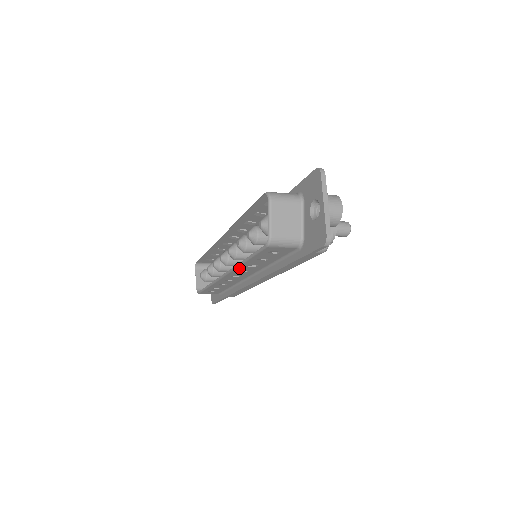
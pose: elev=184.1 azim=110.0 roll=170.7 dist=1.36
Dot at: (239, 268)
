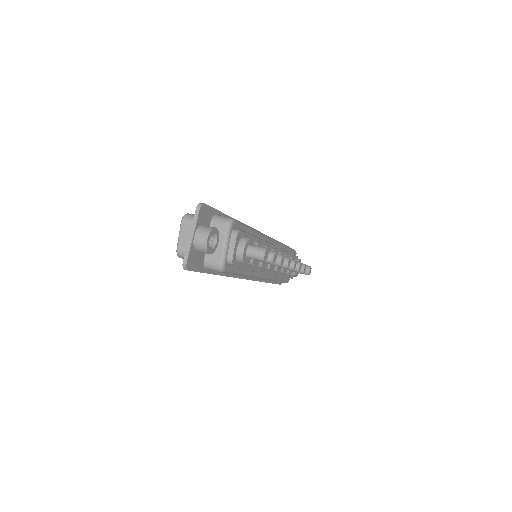
Dot at: occluded
